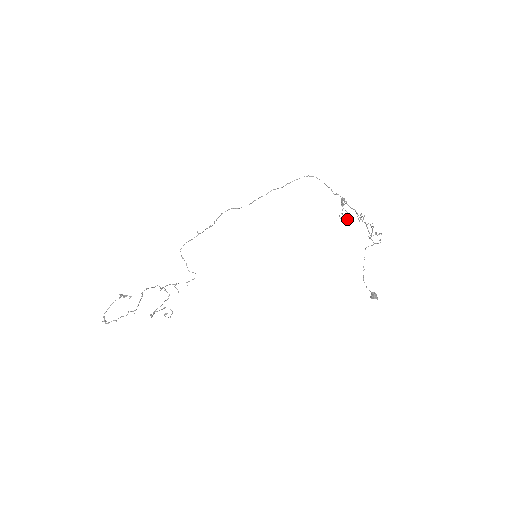
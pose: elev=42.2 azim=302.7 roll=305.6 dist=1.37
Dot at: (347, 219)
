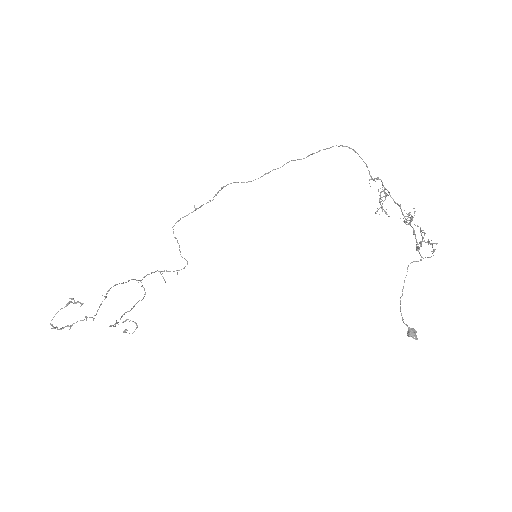
Dot at: (388, 216)
